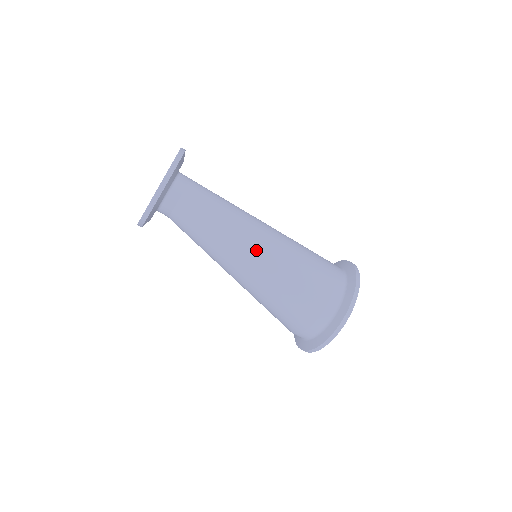
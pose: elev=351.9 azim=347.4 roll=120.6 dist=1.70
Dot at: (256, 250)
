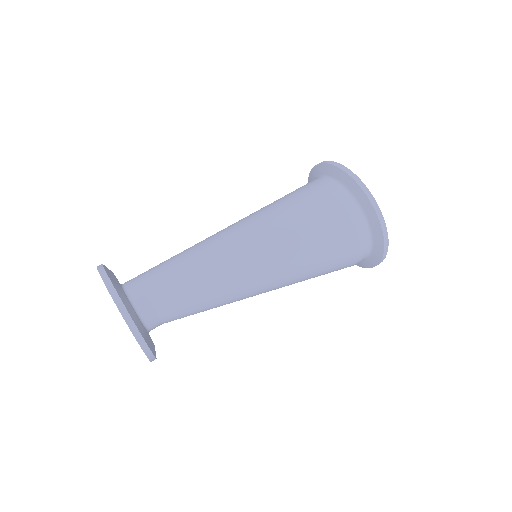
Dot at: (258, 265)
